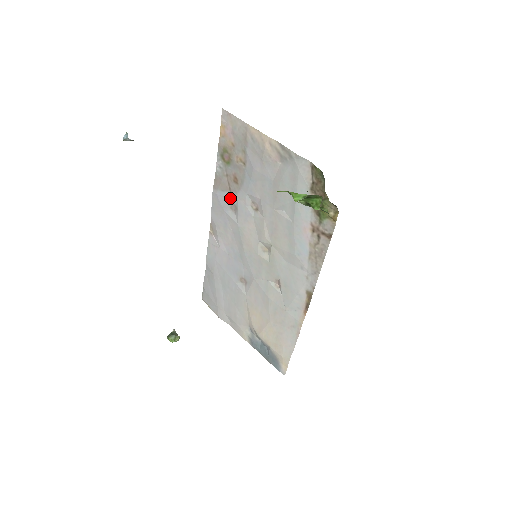
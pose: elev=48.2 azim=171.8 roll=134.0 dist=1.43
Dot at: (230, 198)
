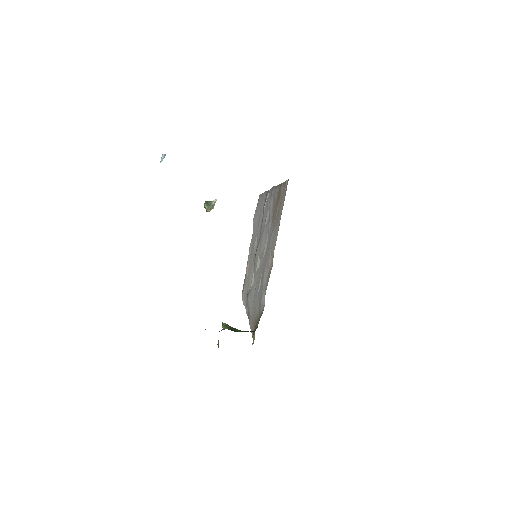
Dot at: (271, 212)
